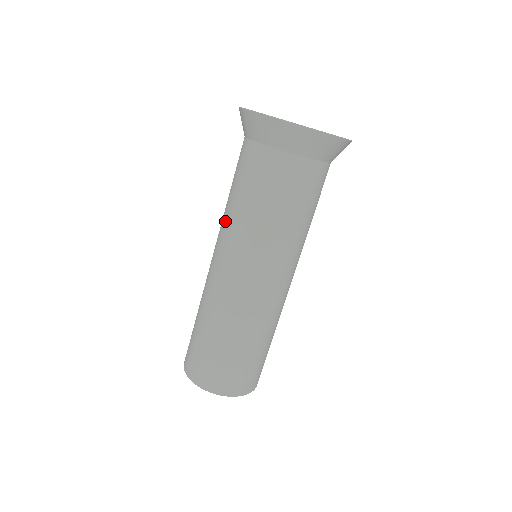
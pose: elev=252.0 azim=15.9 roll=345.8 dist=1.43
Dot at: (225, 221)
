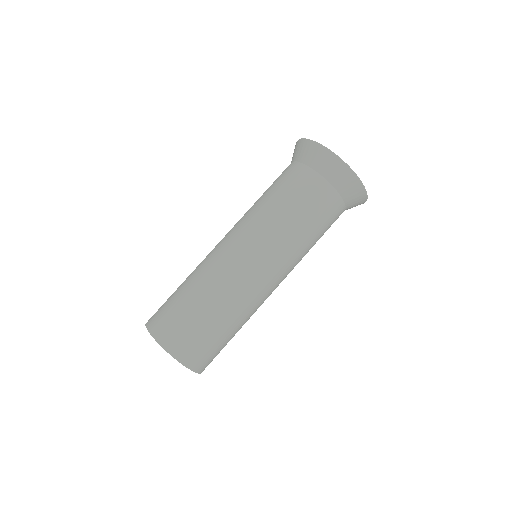
Dot at: (264, 221)
